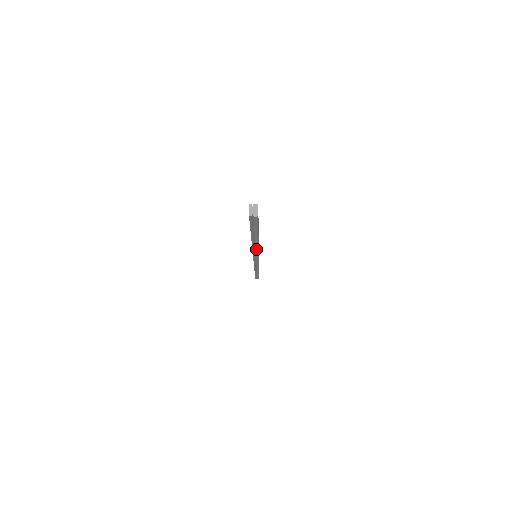
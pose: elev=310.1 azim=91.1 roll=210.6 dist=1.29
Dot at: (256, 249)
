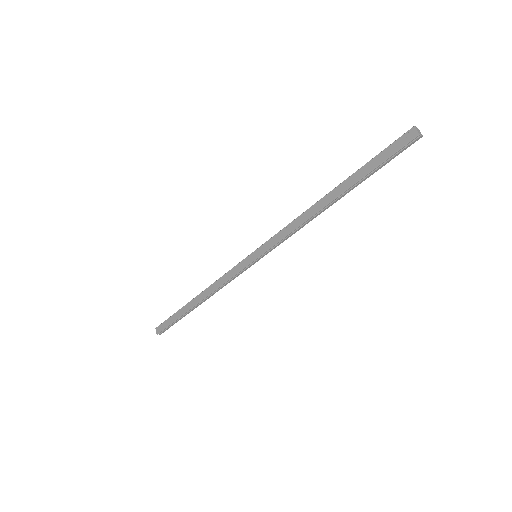
Dot at: (304, 225)
